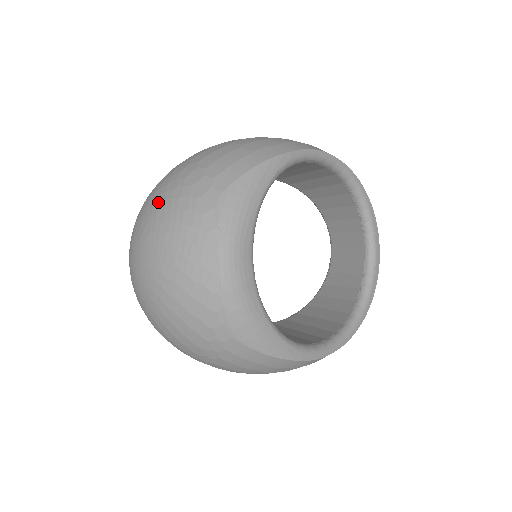
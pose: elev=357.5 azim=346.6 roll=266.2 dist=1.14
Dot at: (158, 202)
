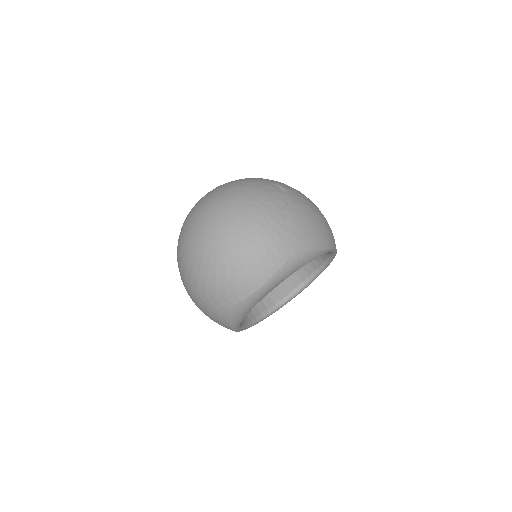
Dot at: (261, 218)
